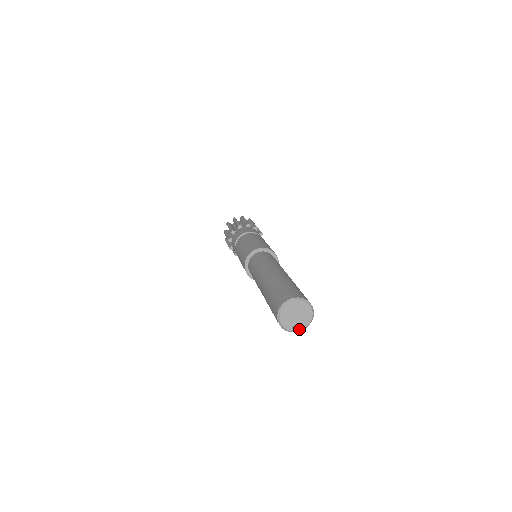
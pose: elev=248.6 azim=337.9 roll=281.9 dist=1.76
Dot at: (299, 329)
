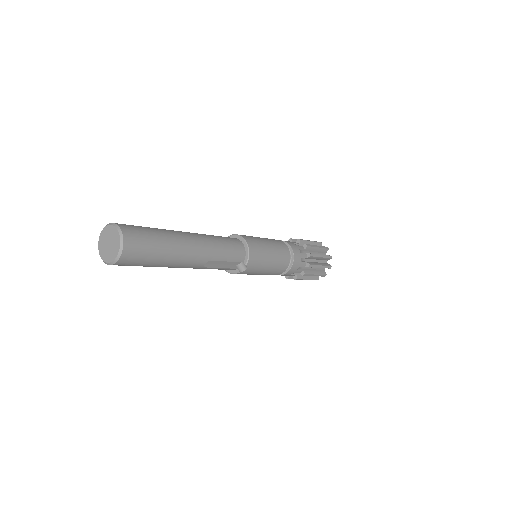
Dot at: (114, 258)
